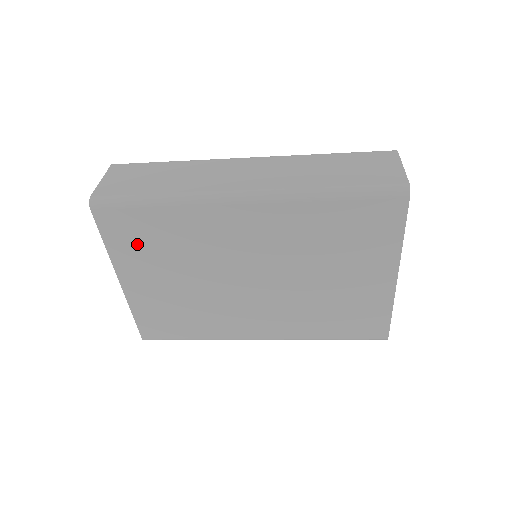
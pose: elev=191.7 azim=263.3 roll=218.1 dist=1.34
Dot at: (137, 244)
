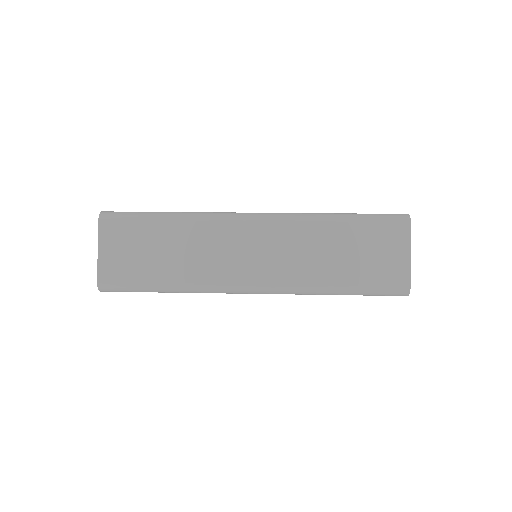
Dot at: occluded
